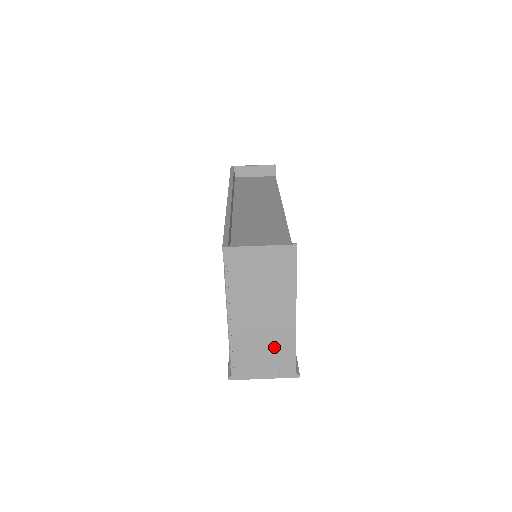
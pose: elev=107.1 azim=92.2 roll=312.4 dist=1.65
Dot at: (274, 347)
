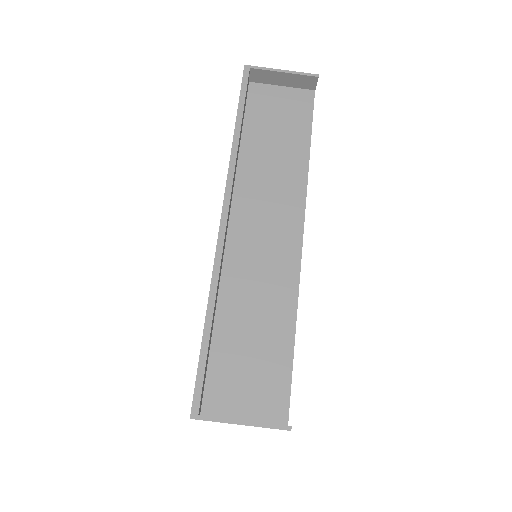
Dot at: occluded
